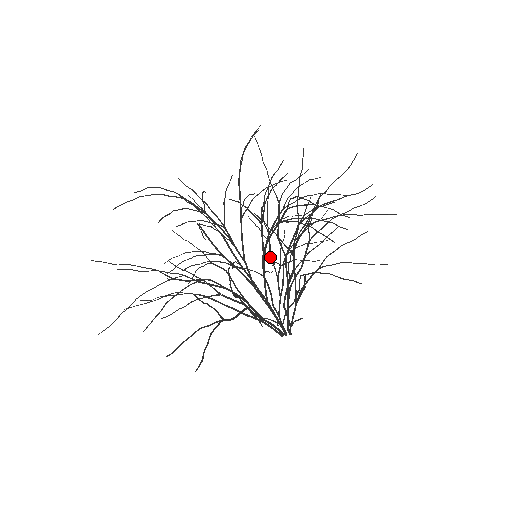
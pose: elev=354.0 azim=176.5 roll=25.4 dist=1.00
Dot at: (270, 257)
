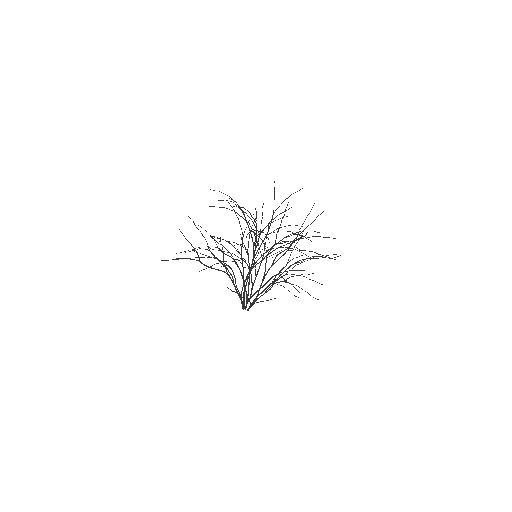
Dot at: (279, 272)
